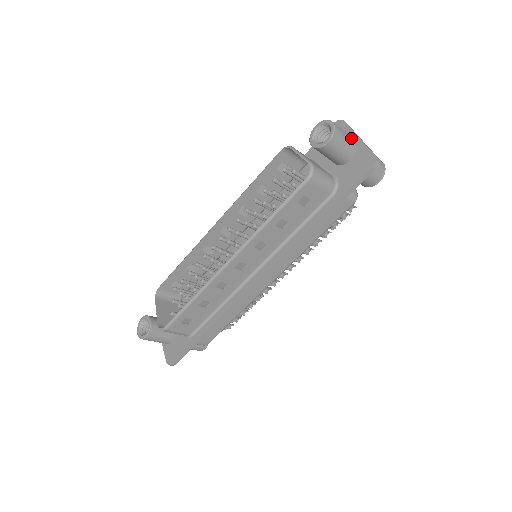
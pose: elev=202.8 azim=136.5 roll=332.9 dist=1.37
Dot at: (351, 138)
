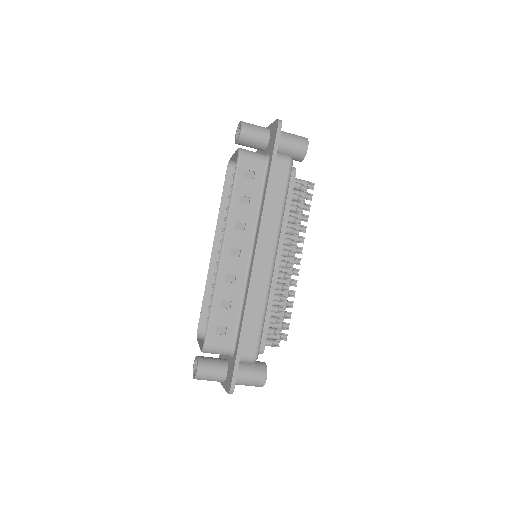
Dot at: (262, 127)
